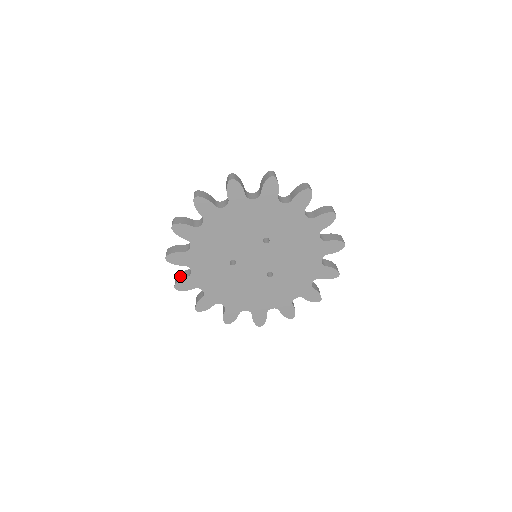
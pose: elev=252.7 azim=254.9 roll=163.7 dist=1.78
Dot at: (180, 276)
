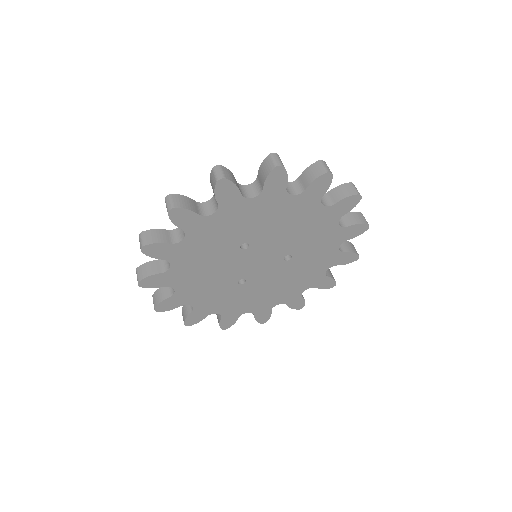
Dot at: (217, 318)
